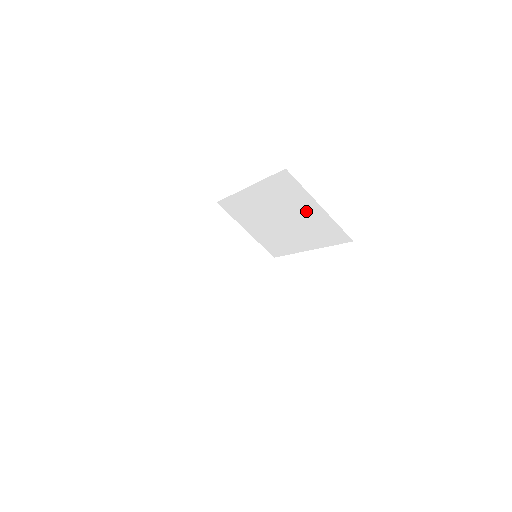
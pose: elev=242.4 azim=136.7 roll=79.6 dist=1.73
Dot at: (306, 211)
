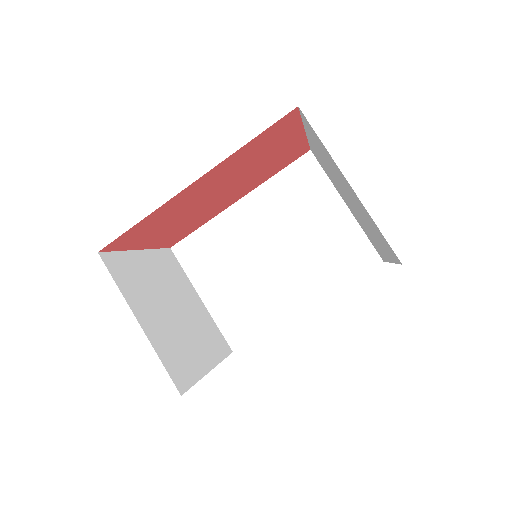
Dot at: (321, 221)
